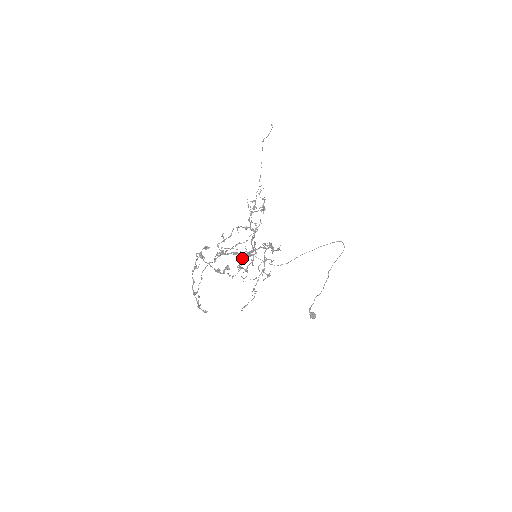
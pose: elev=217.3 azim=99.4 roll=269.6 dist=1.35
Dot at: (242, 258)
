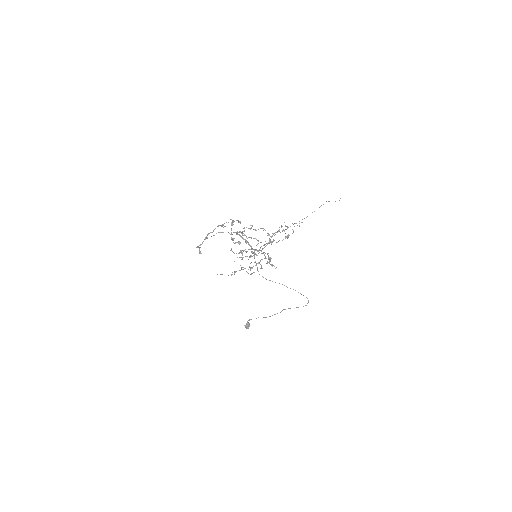
Dot at: (248, 249)
